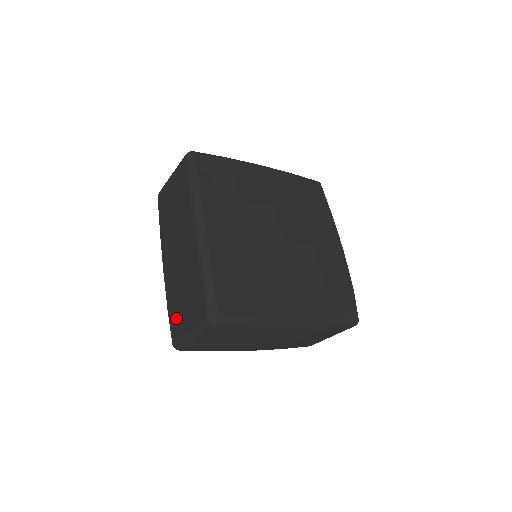
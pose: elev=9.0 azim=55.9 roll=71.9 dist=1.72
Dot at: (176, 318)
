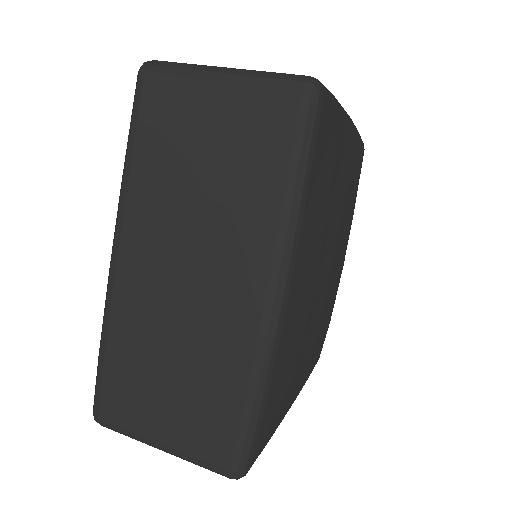
Dot at: (127, 392)
